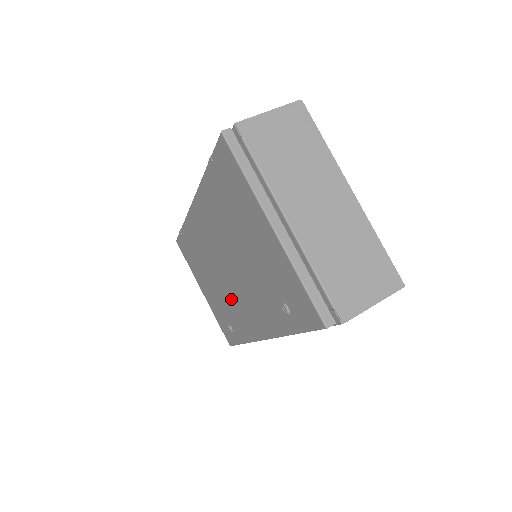
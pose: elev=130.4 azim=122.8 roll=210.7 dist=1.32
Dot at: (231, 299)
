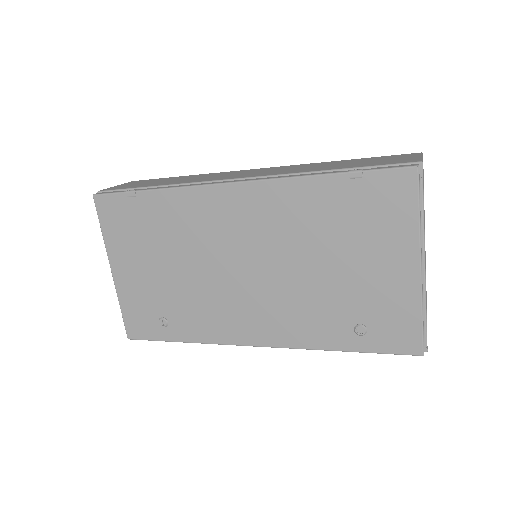
Dot at: (215, 296)
